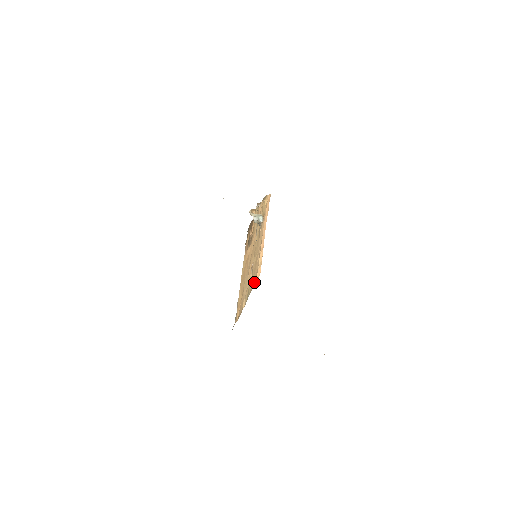
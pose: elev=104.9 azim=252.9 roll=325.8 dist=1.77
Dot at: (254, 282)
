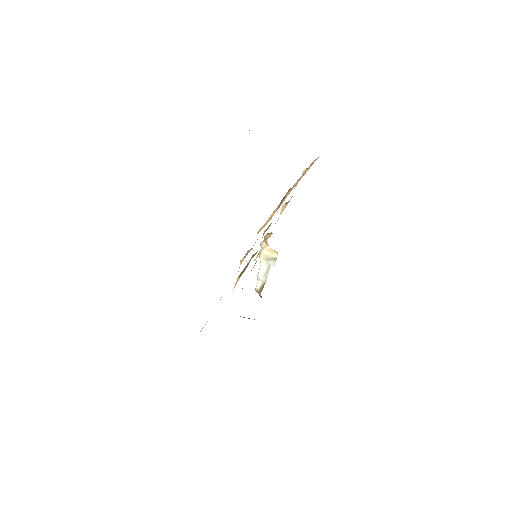
Dot at: occluded
